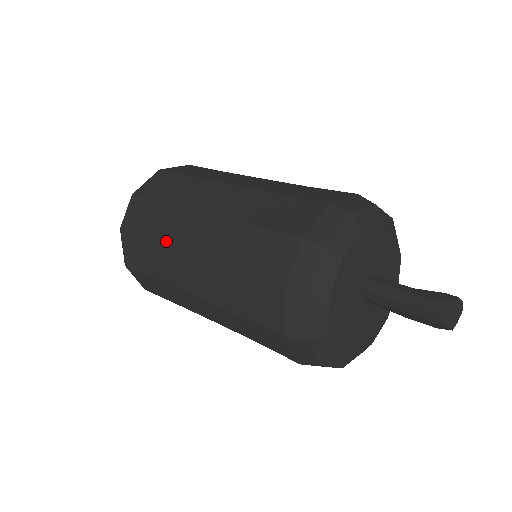
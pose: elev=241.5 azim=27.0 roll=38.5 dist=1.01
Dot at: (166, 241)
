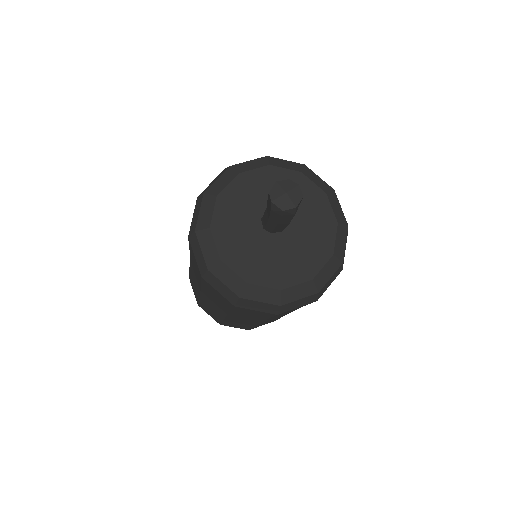
Dot at: (198, 294)
